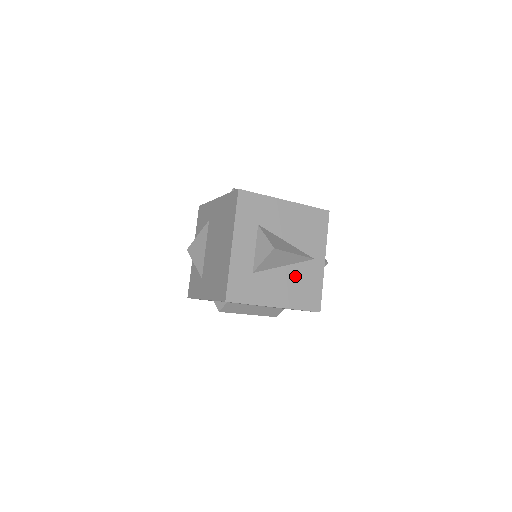
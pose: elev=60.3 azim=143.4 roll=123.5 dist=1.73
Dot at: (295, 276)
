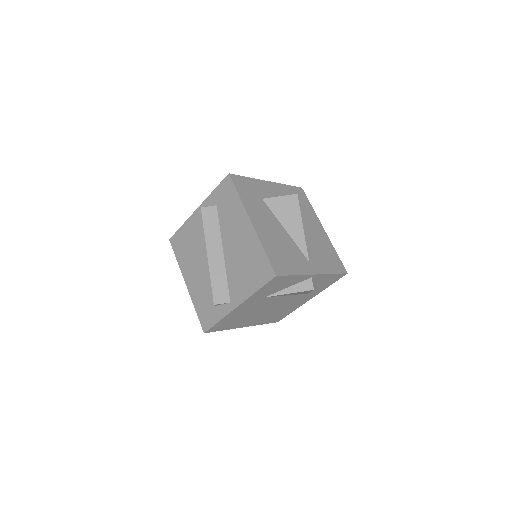
Dot at: (285, 242)
